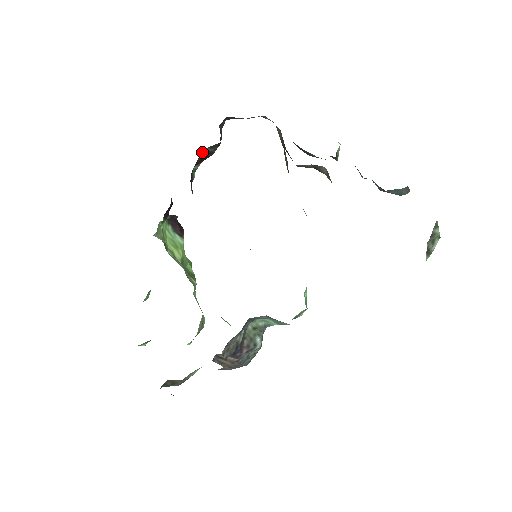
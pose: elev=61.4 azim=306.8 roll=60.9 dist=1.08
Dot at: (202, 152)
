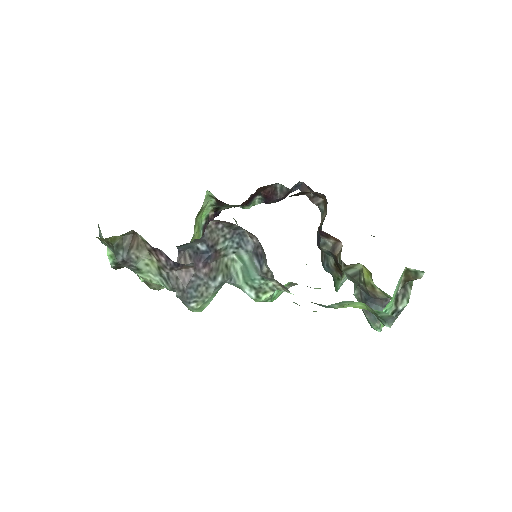
Dot at: (275, 186)
